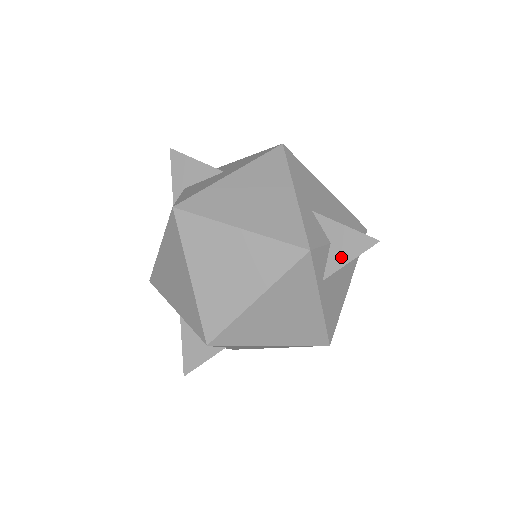
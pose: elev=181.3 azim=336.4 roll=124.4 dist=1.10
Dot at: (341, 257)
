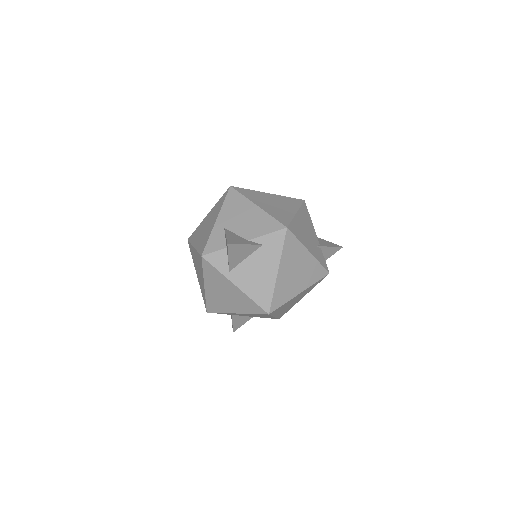
Dot at: occluded
